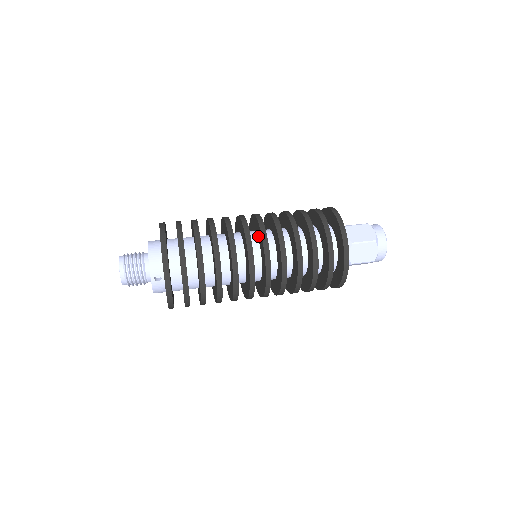
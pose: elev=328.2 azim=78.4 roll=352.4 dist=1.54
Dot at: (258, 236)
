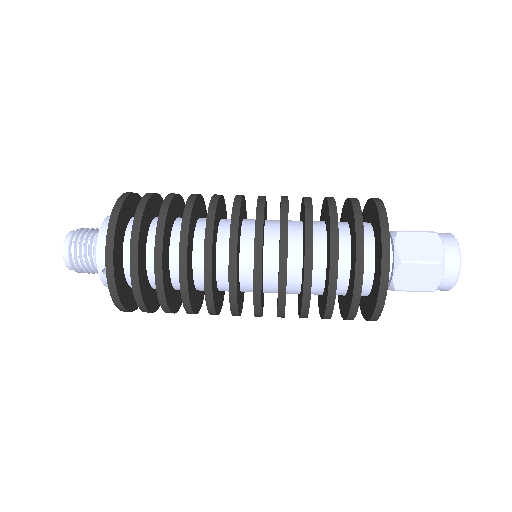
Dot at: occluded
